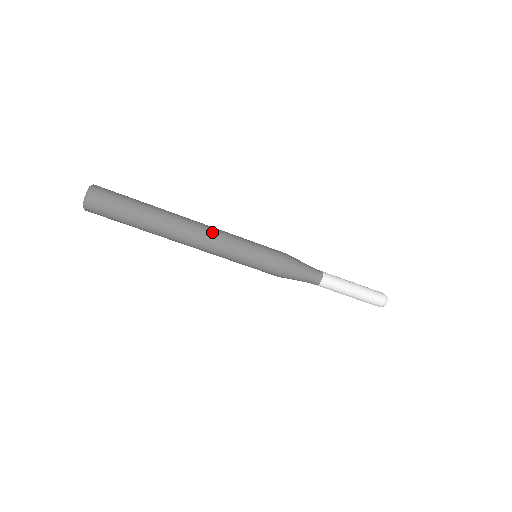
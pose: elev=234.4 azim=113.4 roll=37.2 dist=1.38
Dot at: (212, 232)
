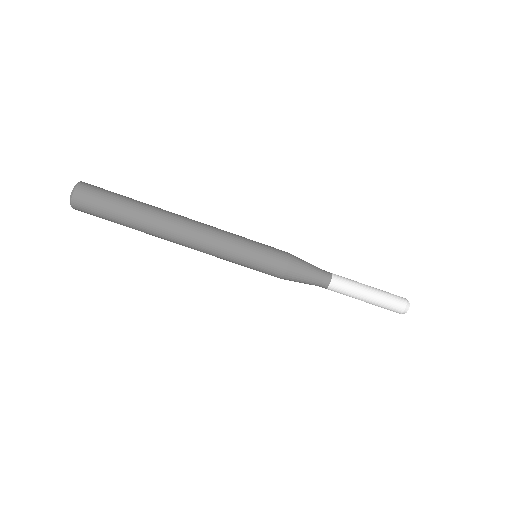
Dot at: (205, 230)
